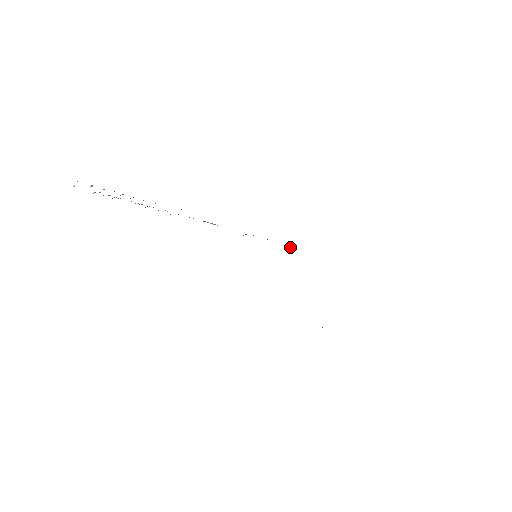
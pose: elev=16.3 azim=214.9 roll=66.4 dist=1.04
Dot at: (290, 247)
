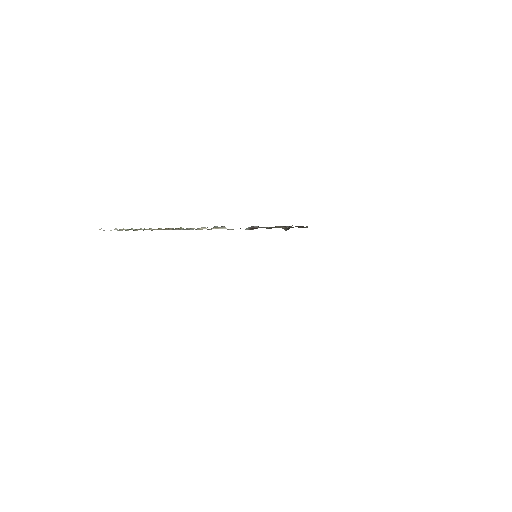
Dot at: (286, 230)
